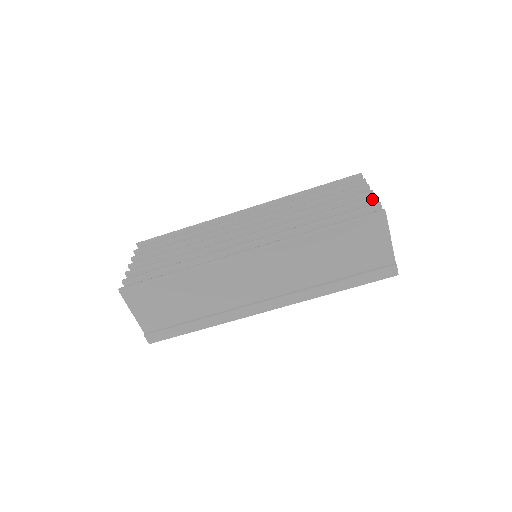
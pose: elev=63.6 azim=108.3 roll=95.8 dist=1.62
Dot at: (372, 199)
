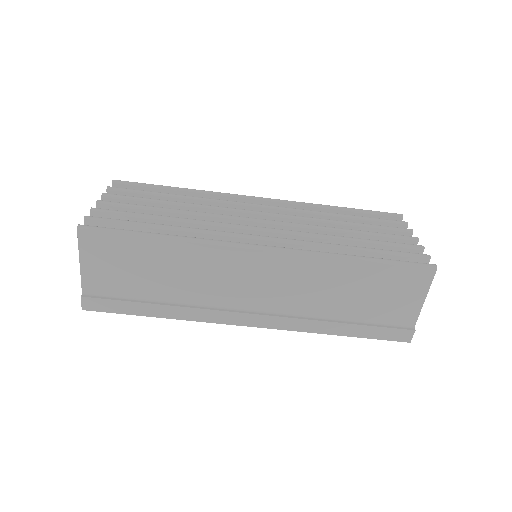
Dot at: (419, 248)
